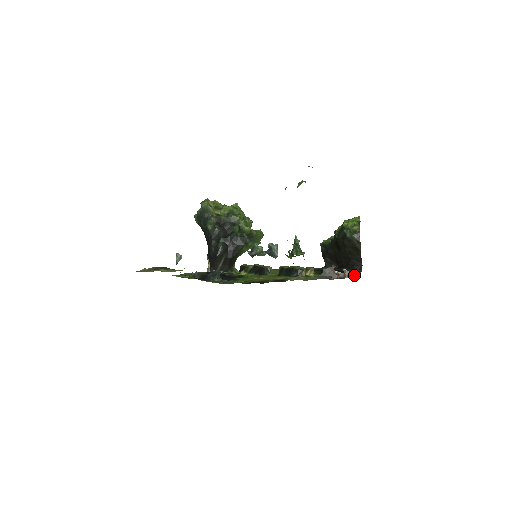
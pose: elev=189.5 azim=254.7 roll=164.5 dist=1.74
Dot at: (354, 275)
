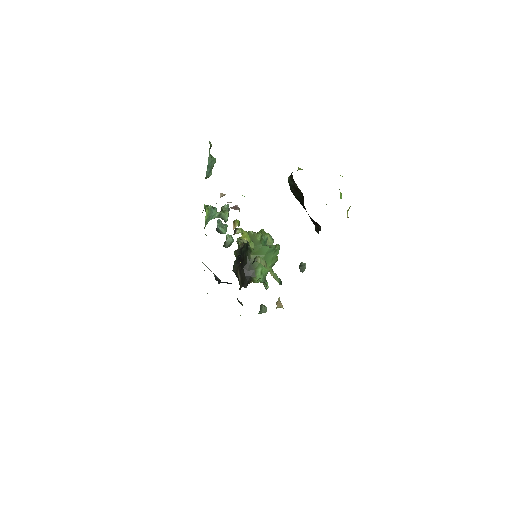
Dot at: occluded
